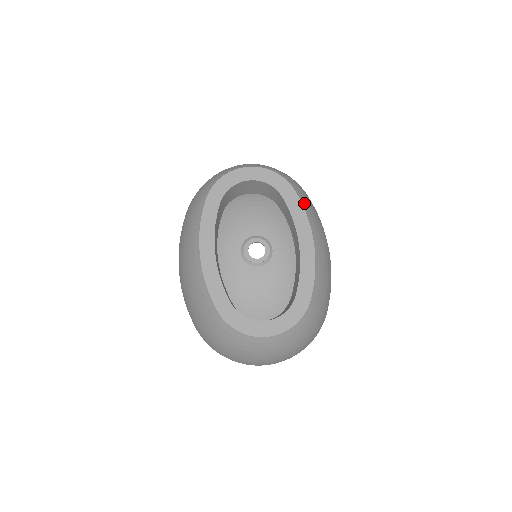
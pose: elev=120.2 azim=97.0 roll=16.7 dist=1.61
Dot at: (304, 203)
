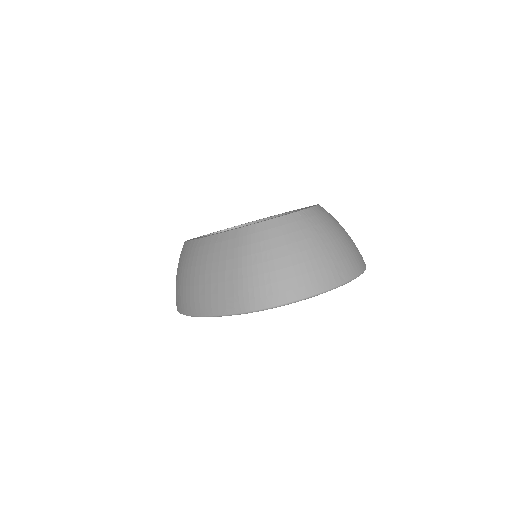
Dot at: occluded
